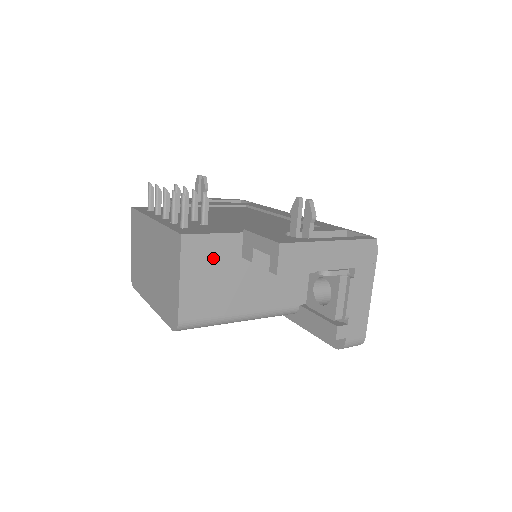
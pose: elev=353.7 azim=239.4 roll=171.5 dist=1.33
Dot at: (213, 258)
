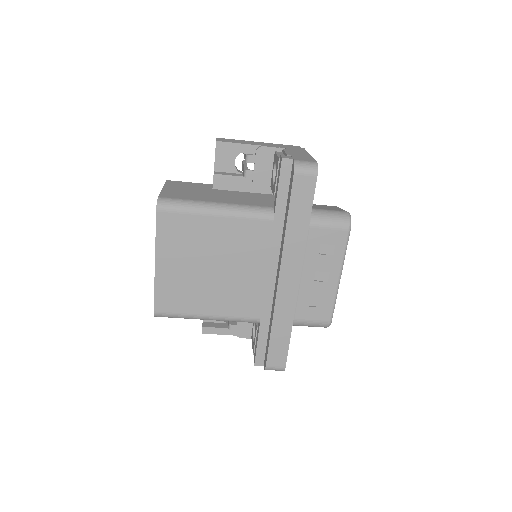
Dot at: (189, 187)
